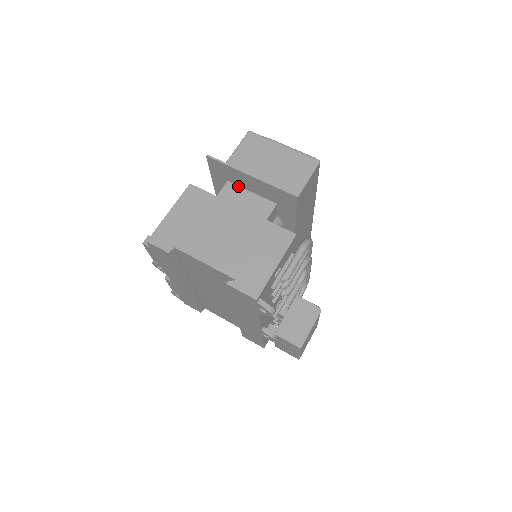
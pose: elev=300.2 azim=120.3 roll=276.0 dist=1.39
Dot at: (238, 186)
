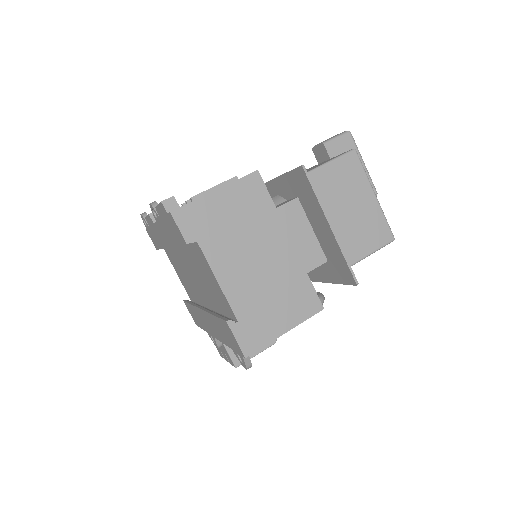
Dot at: (304, 211)
